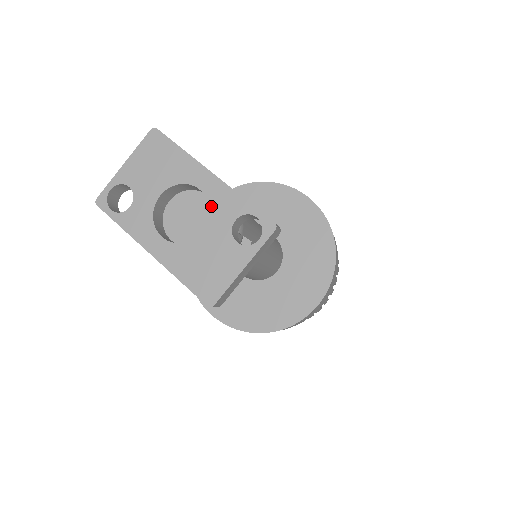
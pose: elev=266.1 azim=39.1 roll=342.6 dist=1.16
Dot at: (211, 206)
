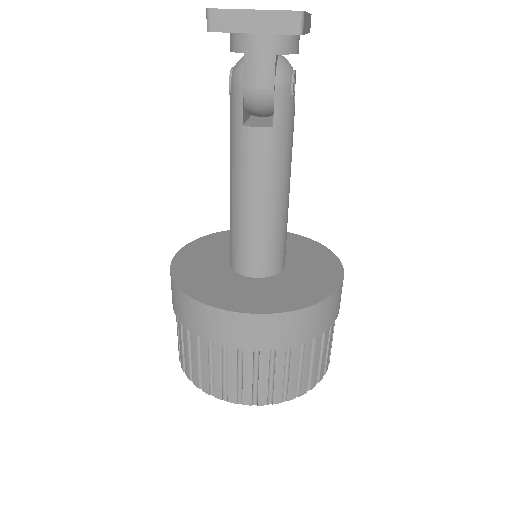
Dot at: occluded
